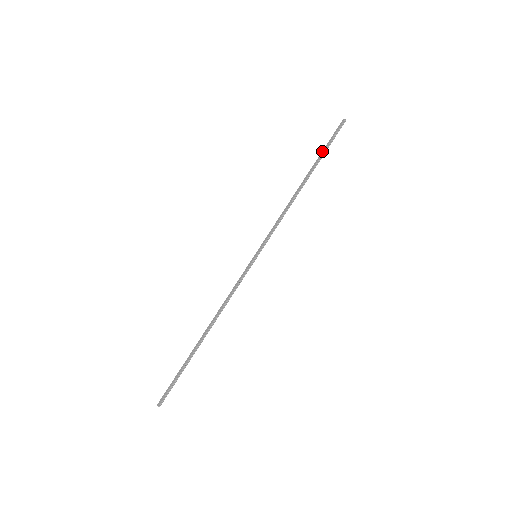
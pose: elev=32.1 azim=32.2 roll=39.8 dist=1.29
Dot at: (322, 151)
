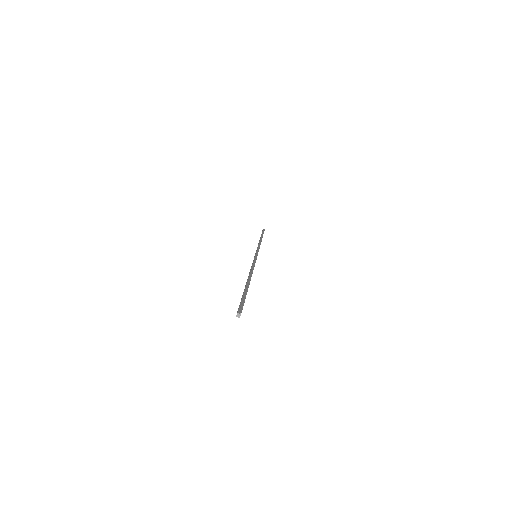
Dot at: occluded
